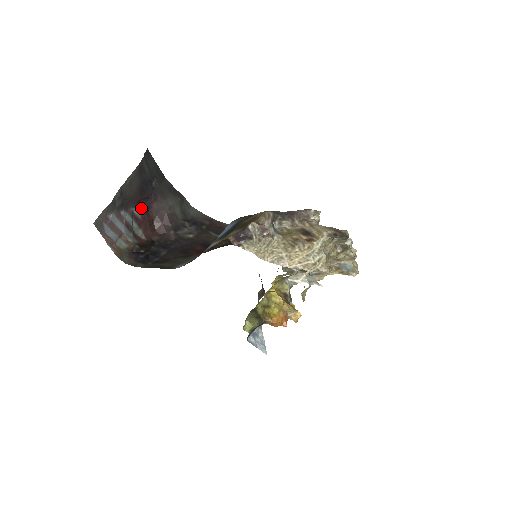
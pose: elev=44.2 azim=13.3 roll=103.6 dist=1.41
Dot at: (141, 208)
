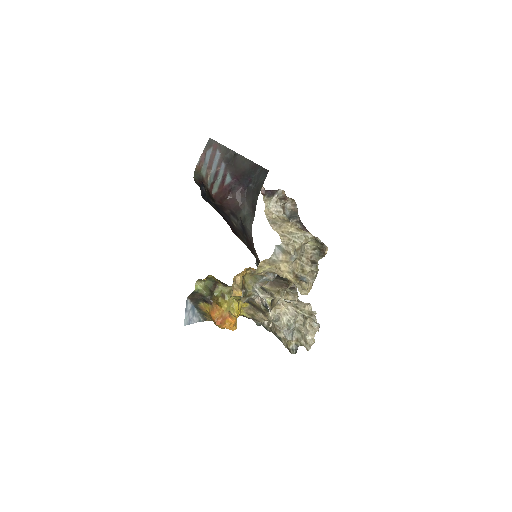
Dot at: (231, 183)
